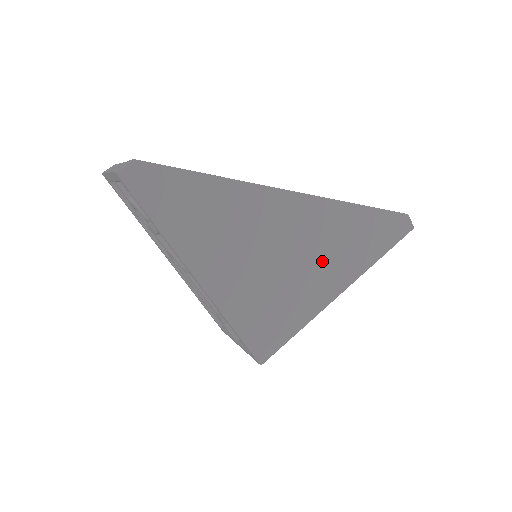
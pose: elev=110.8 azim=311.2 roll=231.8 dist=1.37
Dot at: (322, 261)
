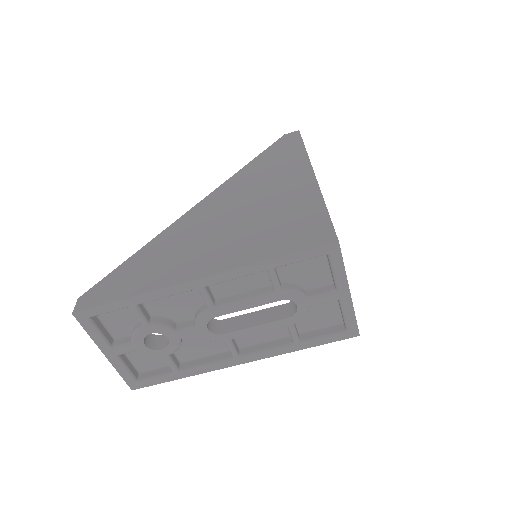
Dot at: (271, 187)
